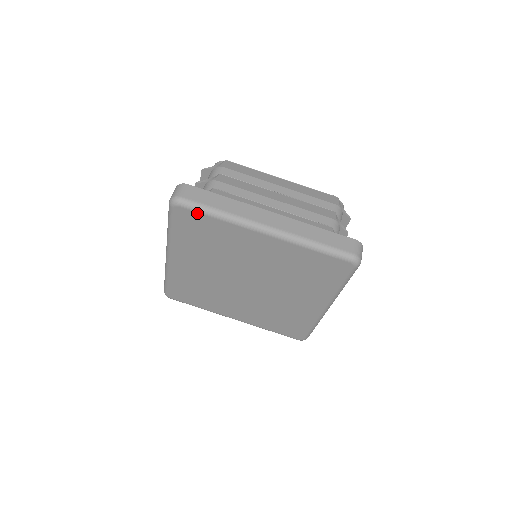
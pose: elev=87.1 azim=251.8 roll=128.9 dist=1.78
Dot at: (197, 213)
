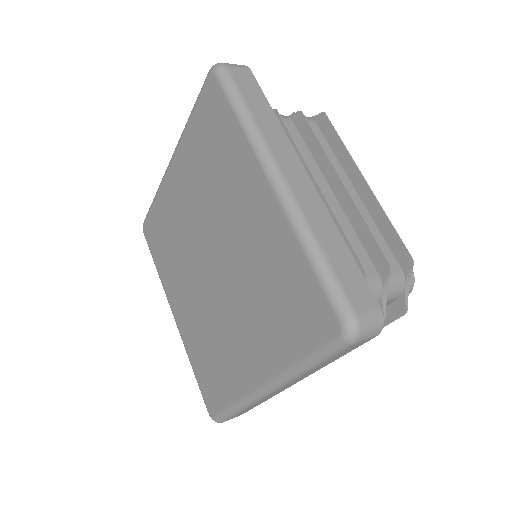
Dot at: (225, 97)
